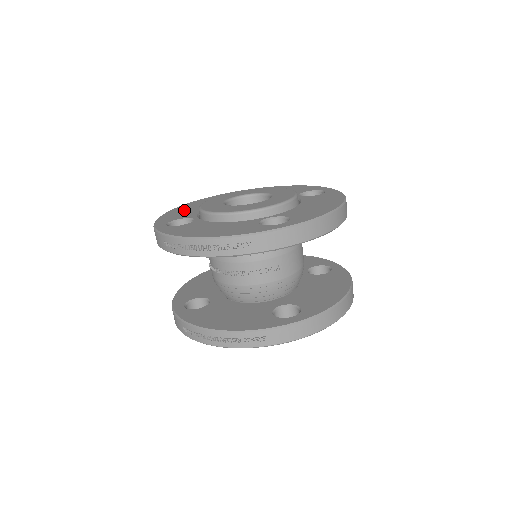
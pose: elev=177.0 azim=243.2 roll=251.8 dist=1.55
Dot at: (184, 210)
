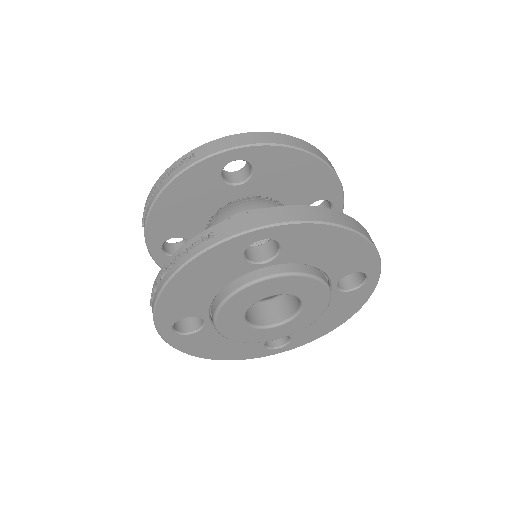
Dot at: occluded
